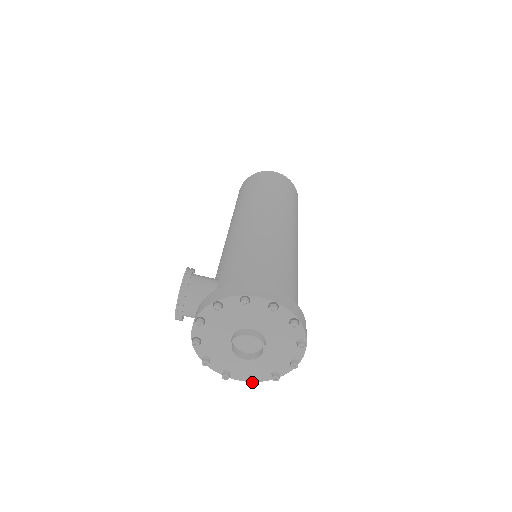
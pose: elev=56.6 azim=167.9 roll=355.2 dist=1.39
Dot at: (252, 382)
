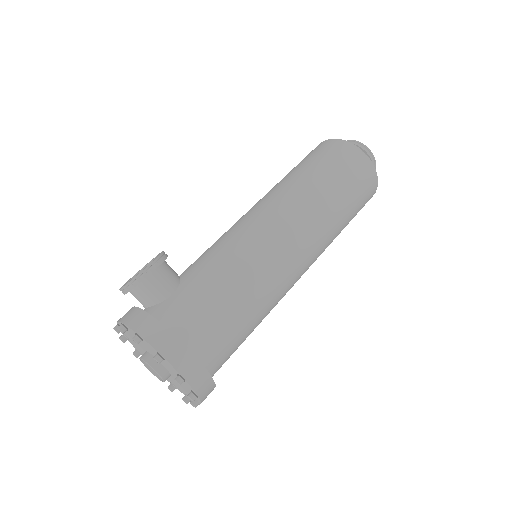
Dot at: occluded
